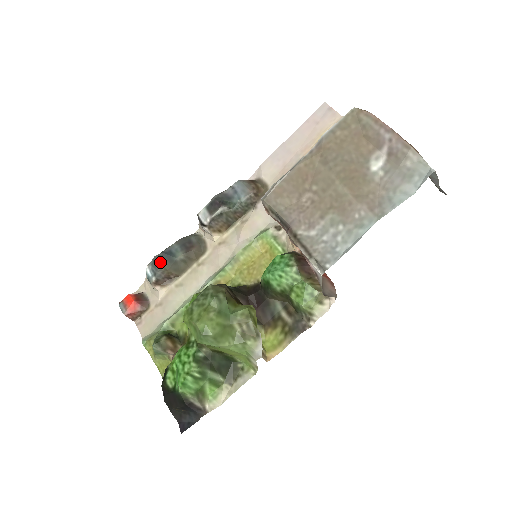
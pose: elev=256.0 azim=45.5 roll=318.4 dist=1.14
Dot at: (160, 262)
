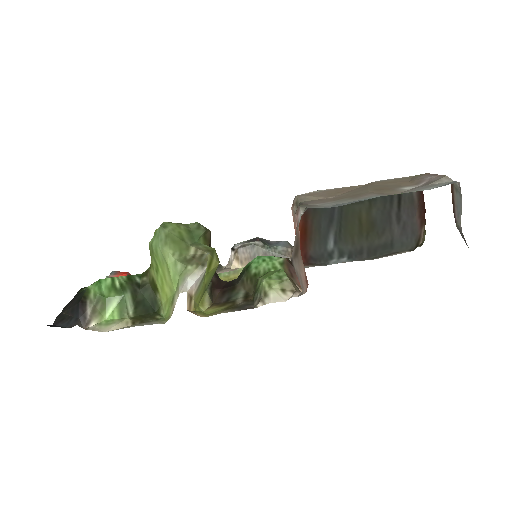
Dot at: occluded
